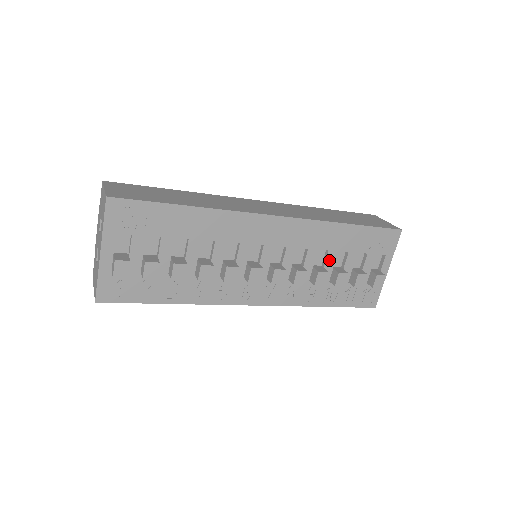
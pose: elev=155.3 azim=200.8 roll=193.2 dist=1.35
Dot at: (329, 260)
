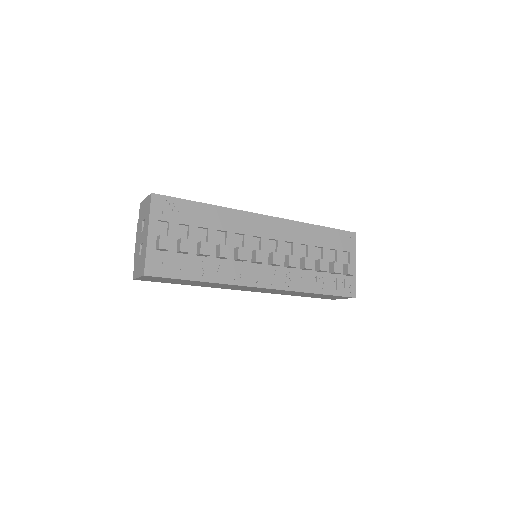
Dot at: (310, 253)
